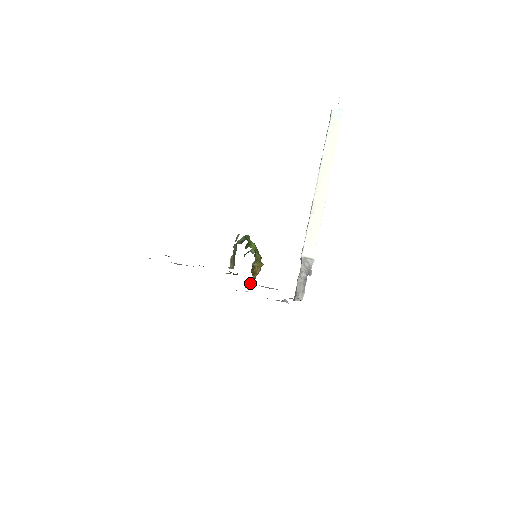
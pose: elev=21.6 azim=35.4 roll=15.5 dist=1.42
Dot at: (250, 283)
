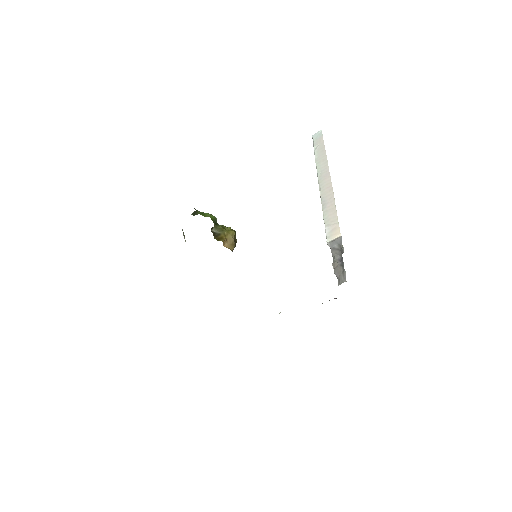
Dot at: occluded
